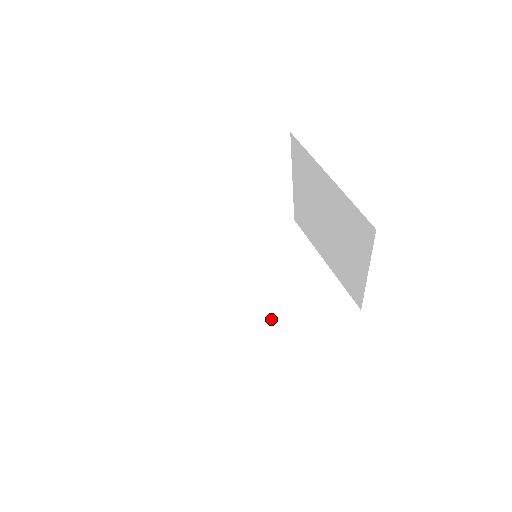
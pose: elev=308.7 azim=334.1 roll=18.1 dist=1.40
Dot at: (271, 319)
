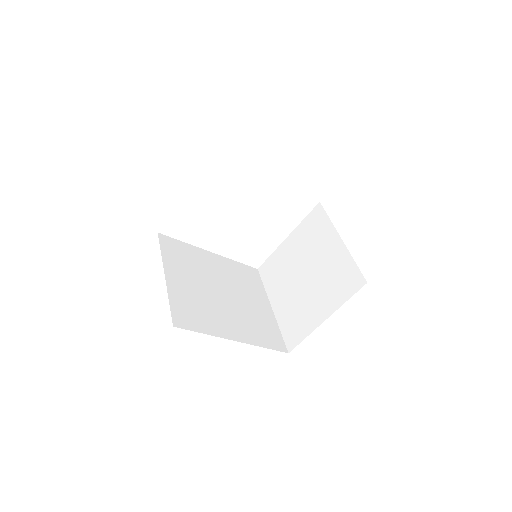
Dot at: (225, 314)
